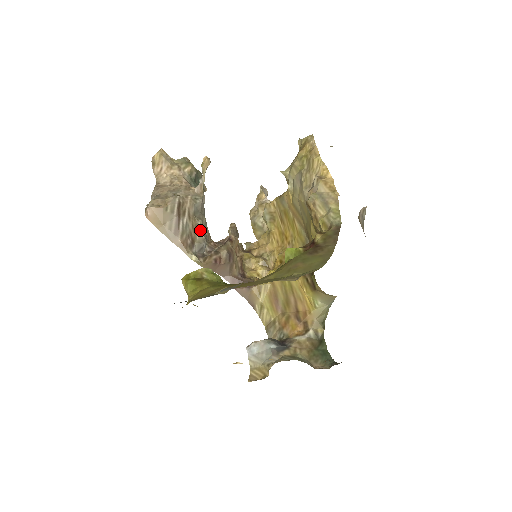
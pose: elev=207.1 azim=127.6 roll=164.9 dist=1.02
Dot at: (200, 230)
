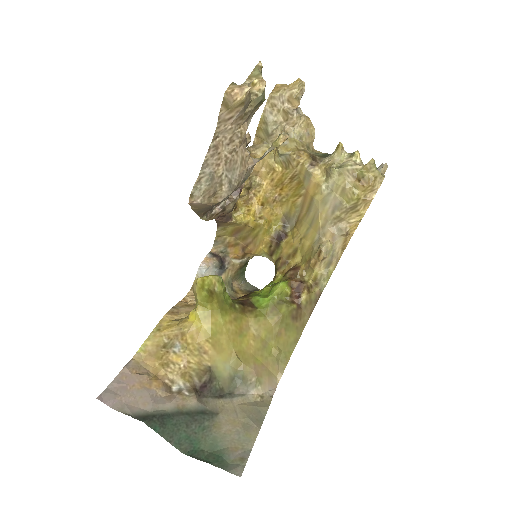
Dot at: occluded
